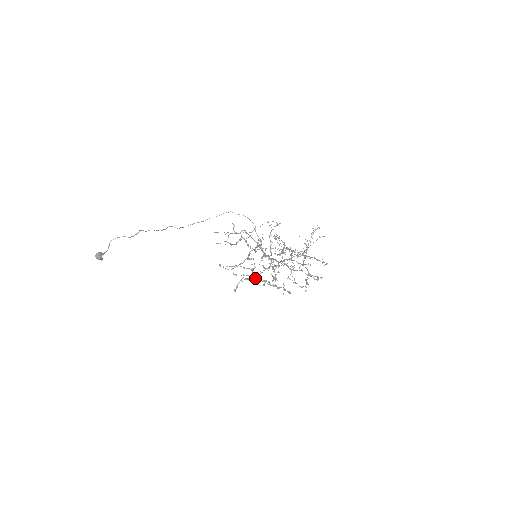
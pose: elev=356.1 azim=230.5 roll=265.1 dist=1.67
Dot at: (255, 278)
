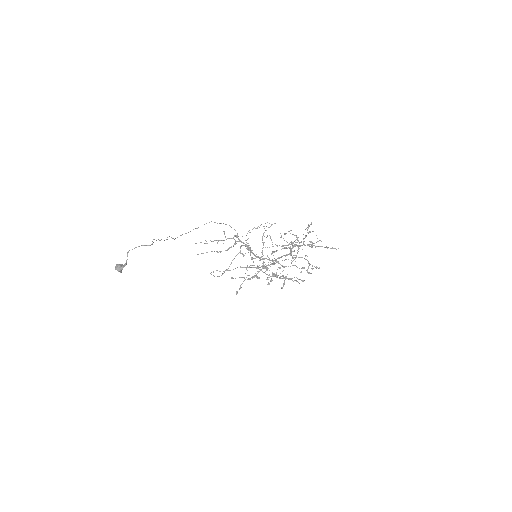
Dot at: (257, 277)
